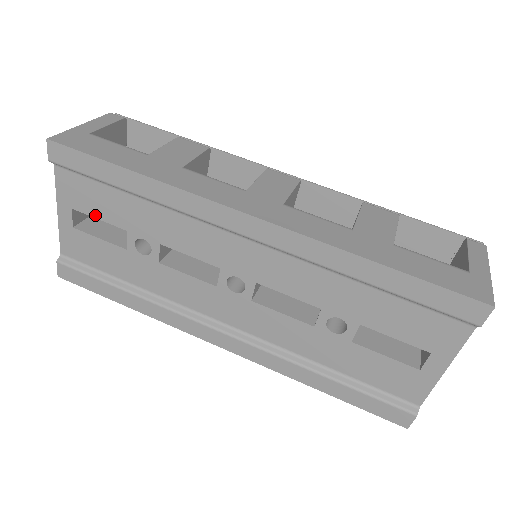
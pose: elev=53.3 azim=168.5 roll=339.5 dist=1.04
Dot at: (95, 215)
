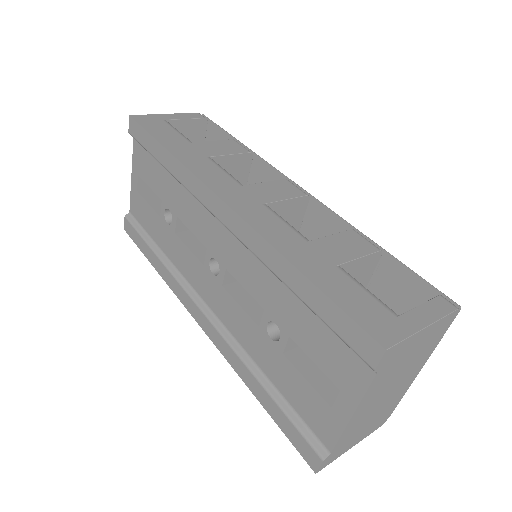
Dot at: (148, 183)
